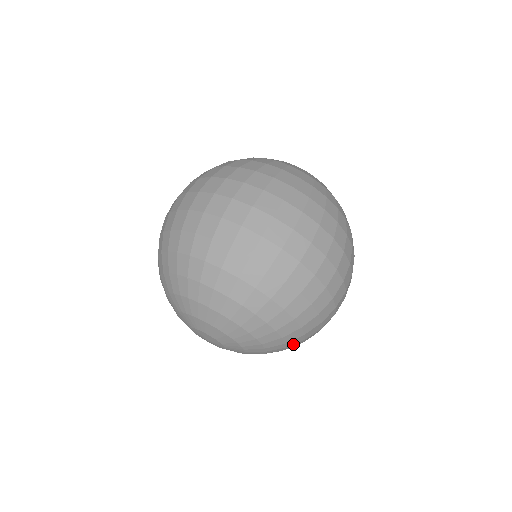
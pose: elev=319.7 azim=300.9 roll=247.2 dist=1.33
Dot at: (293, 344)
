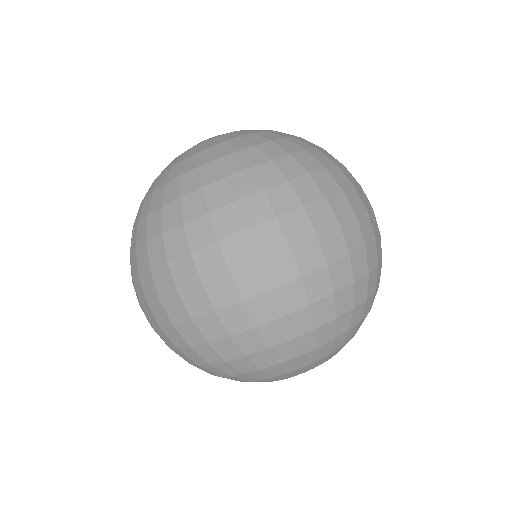
Dot at: occluded
